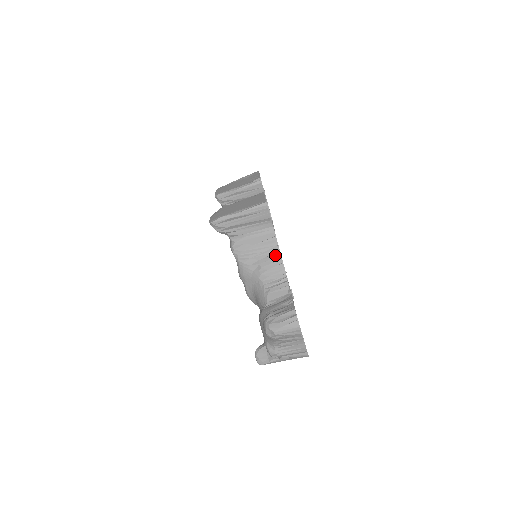
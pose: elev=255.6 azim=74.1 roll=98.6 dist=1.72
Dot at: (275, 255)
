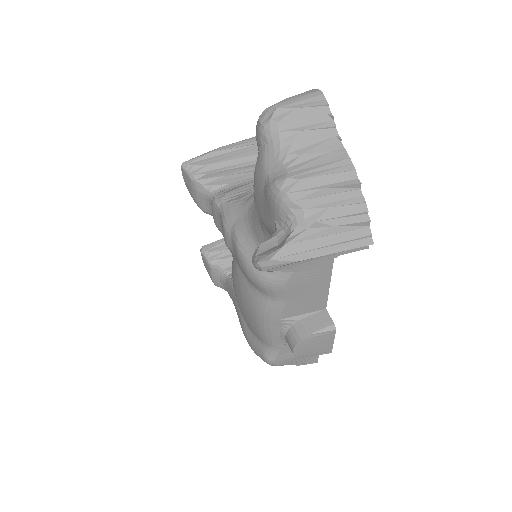
Dot at: occluded
